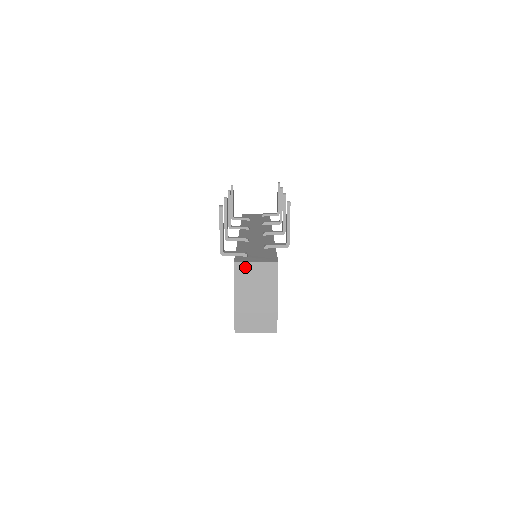
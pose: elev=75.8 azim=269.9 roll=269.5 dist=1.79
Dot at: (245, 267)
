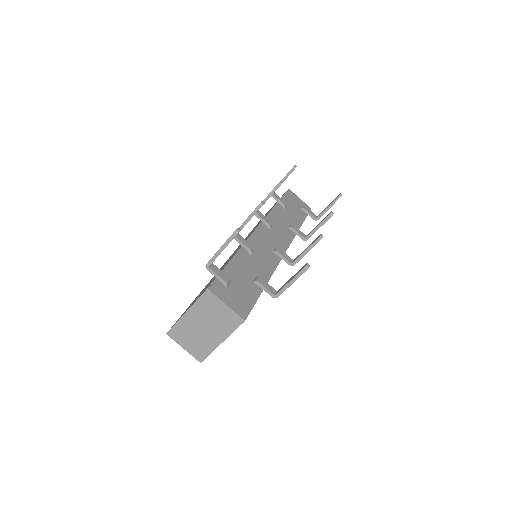
Dot at: (214, 300)
